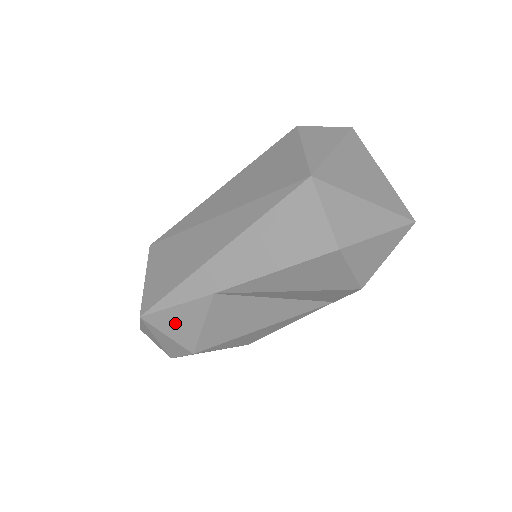
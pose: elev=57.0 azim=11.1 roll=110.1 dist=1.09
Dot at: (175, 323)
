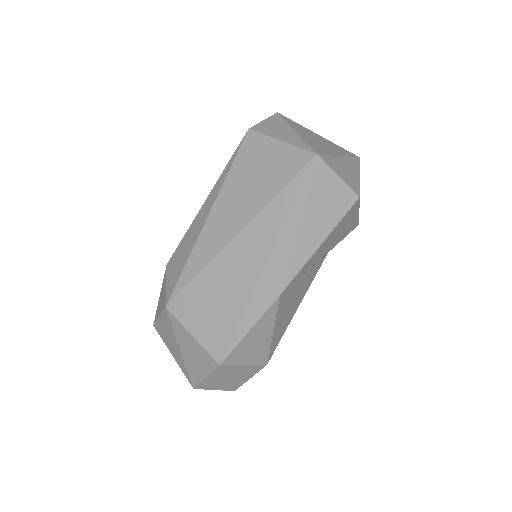
Dot at: (250, 347)
